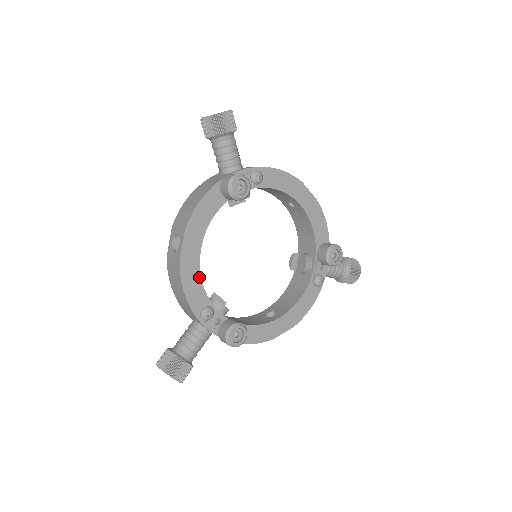
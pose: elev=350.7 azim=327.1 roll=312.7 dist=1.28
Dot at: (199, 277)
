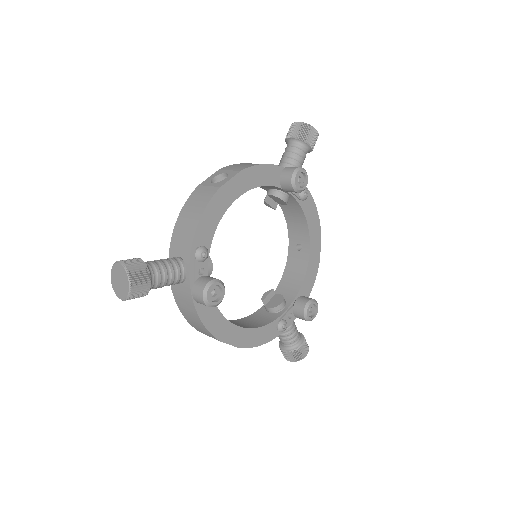
Dot at: (220, 218)
